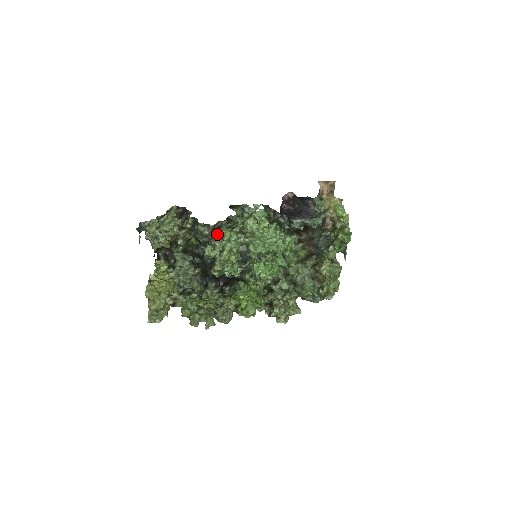
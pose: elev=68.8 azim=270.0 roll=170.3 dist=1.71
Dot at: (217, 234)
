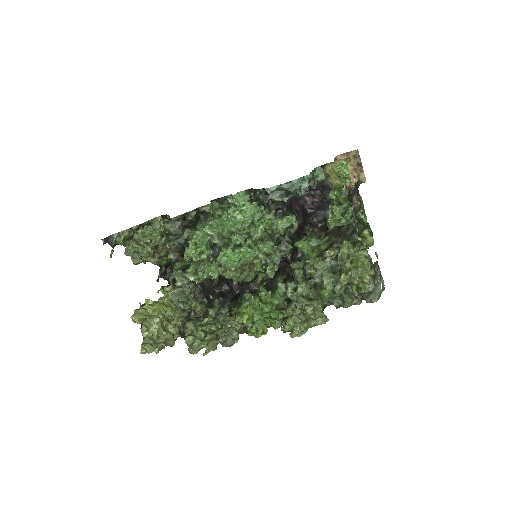
Dot at: occluded
